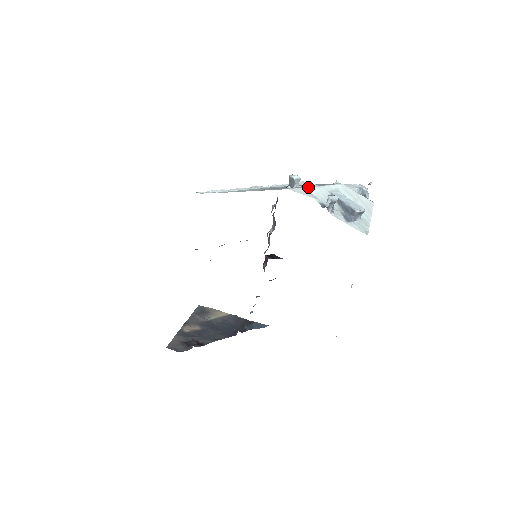
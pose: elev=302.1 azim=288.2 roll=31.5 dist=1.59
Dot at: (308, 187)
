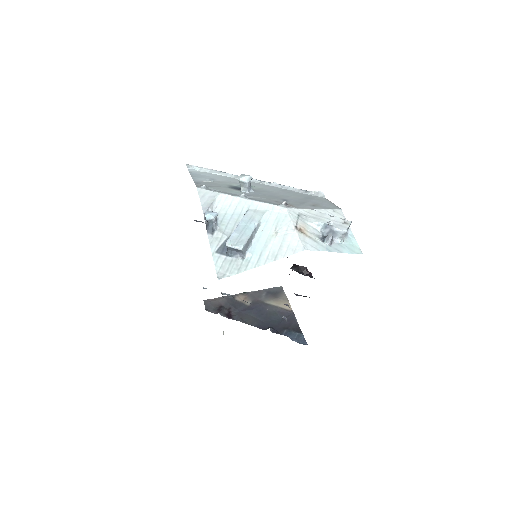
Dot at: (227, 194)
